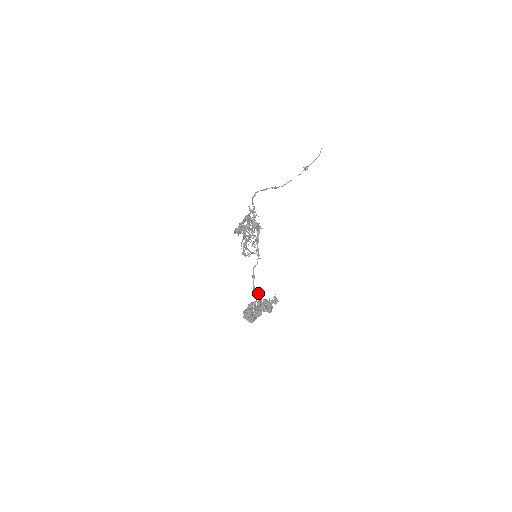
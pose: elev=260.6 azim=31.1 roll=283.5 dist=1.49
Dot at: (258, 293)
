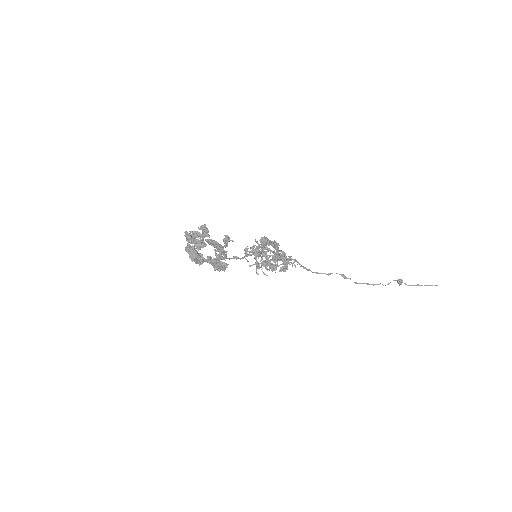
Dot at: occluded
